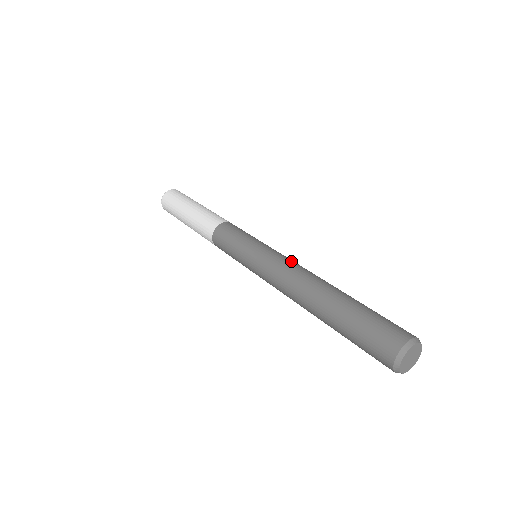
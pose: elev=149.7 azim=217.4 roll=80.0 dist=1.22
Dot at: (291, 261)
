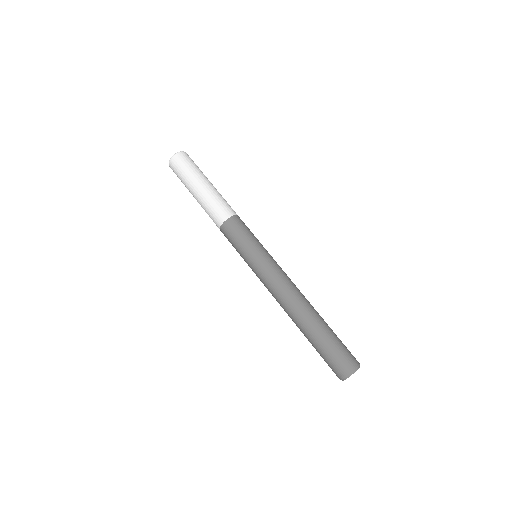
Dot at: (280, 280)
